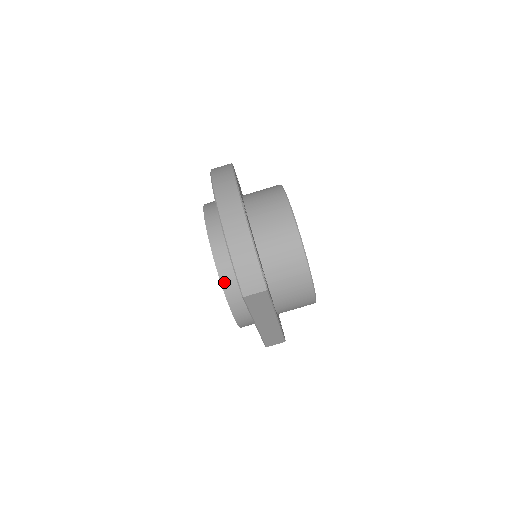
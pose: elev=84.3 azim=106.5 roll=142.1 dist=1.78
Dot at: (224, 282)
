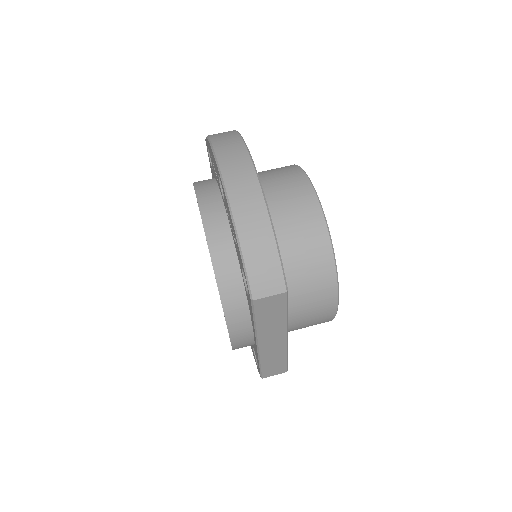
Dot at: (221, 281)
